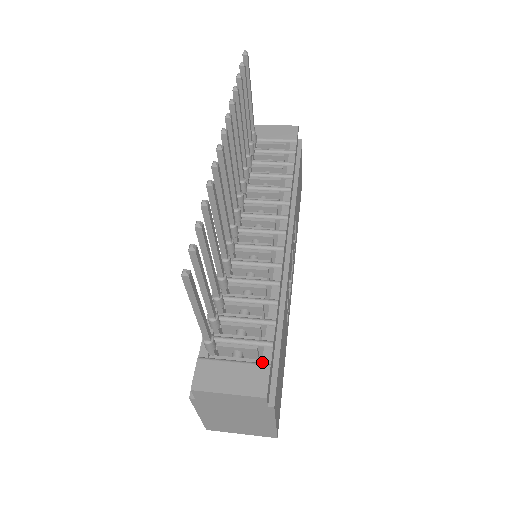
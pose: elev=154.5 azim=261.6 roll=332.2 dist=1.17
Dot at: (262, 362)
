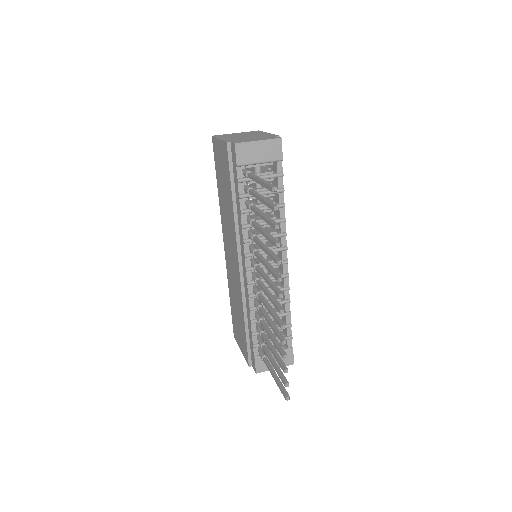
Dot at: (288, 347)
